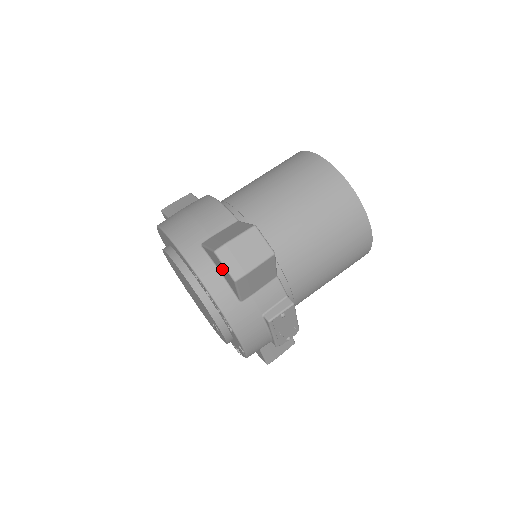
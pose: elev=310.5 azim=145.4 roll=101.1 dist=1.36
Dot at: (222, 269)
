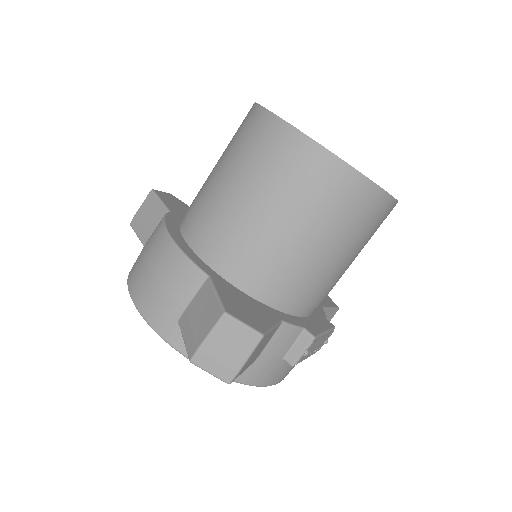
Dot at: occluded
